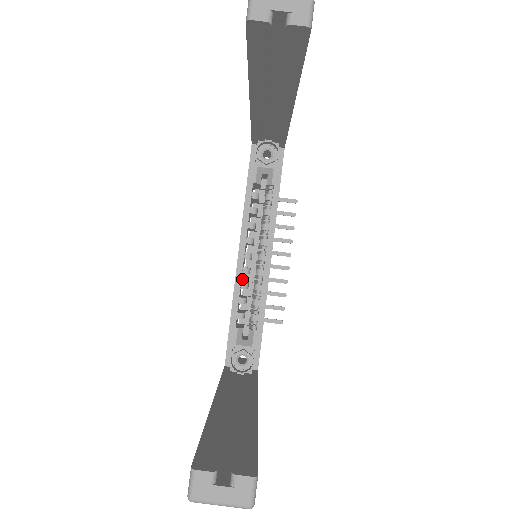
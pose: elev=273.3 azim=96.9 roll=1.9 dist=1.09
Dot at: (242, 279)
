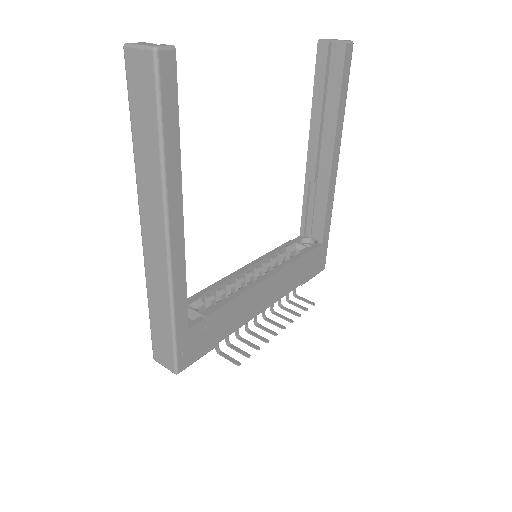
Dot at: occluded
